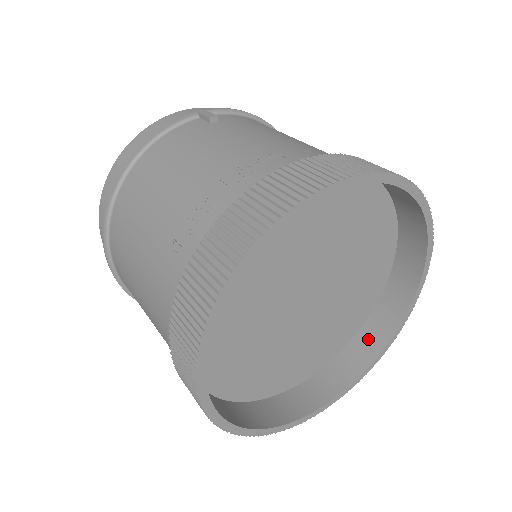
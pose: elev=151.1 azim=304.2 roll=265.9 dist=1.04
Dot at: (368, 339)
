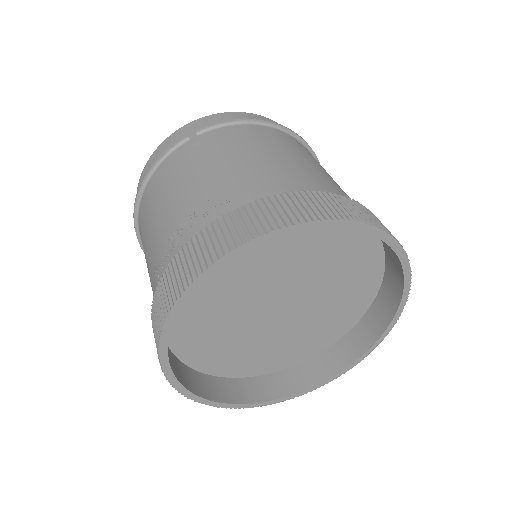
Dot at: (370, 324)
